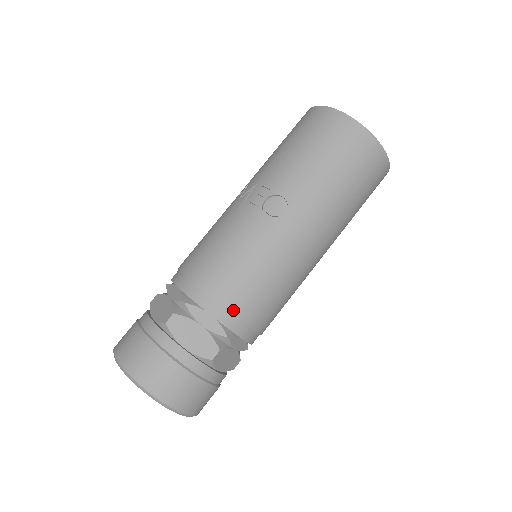
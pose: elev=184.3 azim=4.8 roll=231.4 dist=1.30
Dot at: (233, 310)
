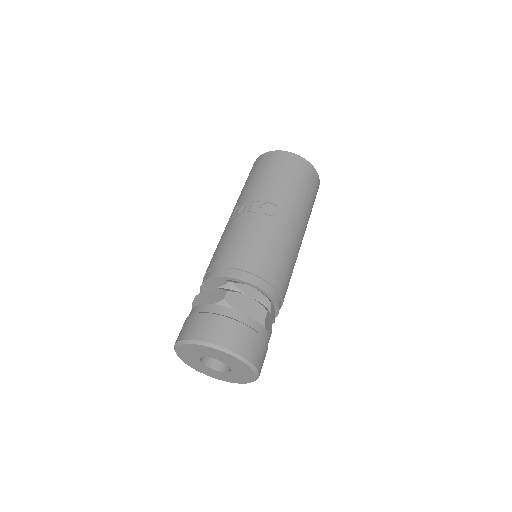
Dot at: (268, 279)
